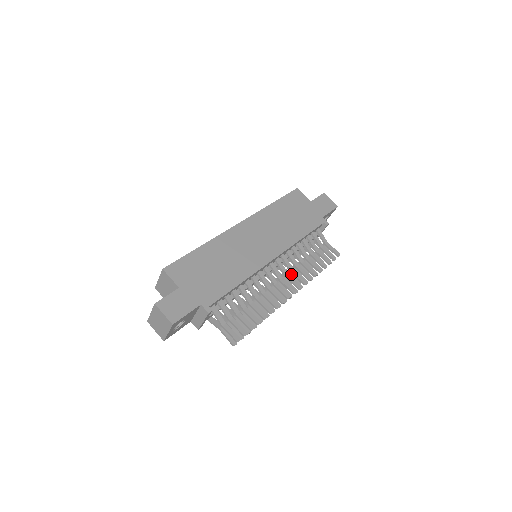
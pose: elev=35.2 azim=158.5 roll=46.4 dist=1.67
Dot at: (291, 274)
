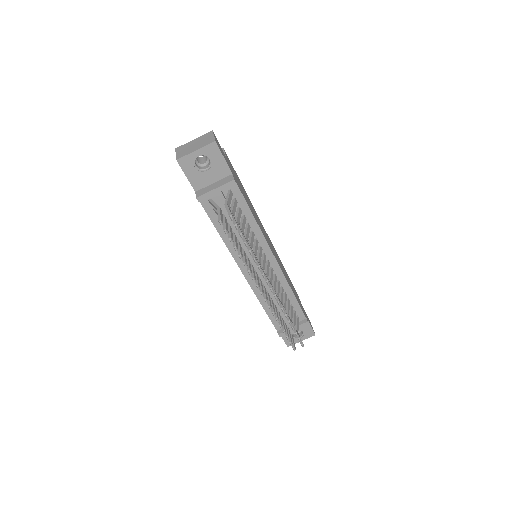
Dot at: occluded
